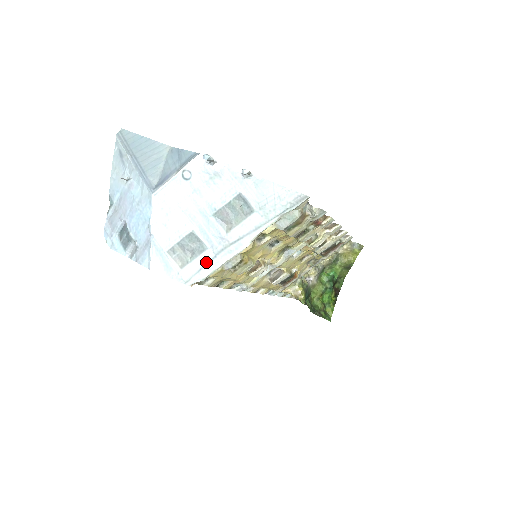
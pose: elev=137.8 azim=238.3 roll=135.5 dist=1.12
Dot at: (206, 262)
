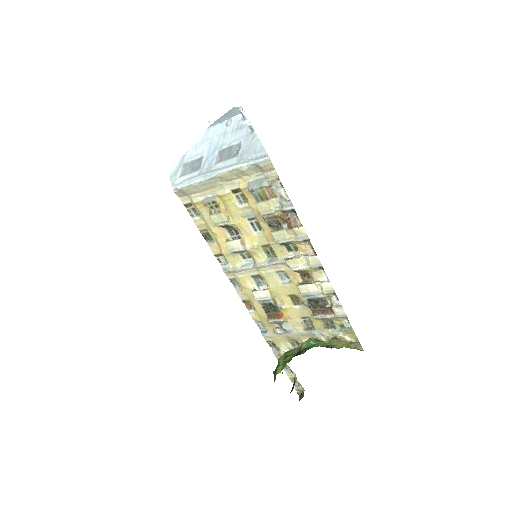
Dot at: (191, 177)
